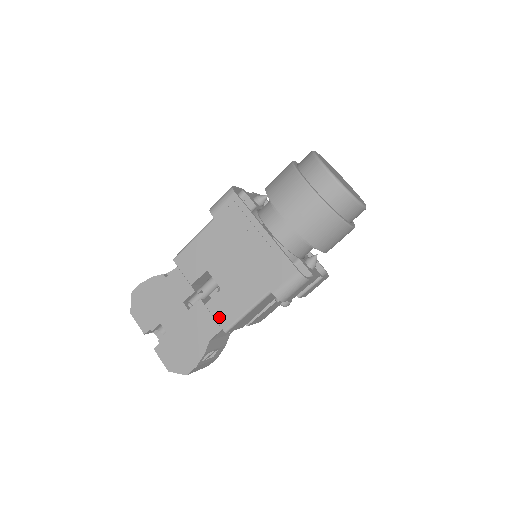
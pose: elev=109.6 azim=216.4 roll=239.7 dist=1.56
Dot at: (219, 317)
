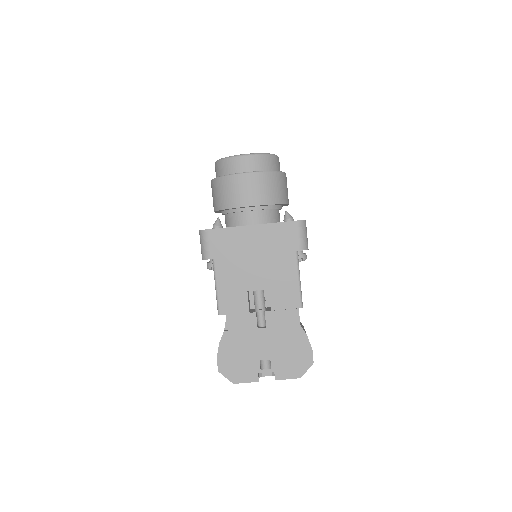
Dot at: (288, 305)
